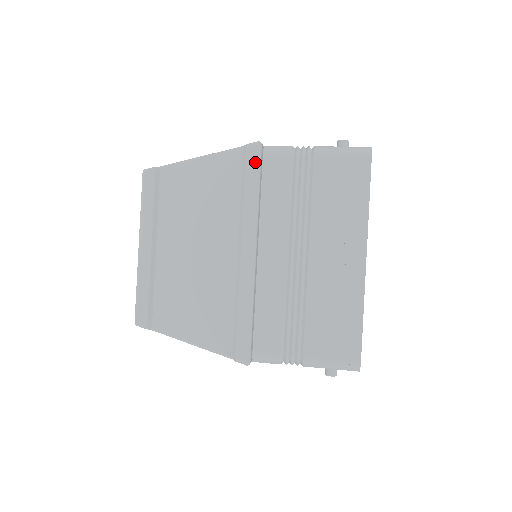
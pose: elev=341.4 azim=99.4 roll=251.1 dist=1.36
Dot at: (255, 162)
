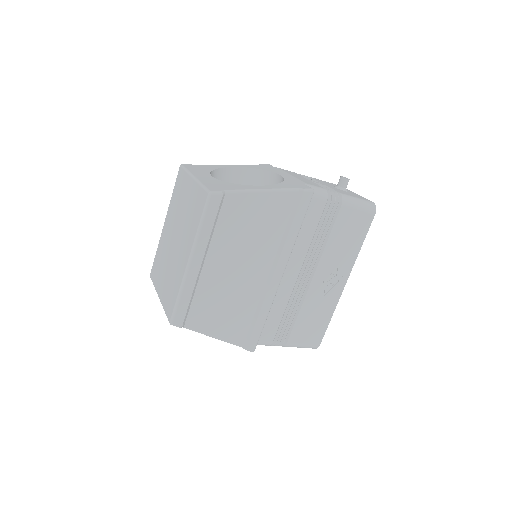
Dot at: (306, 207)
